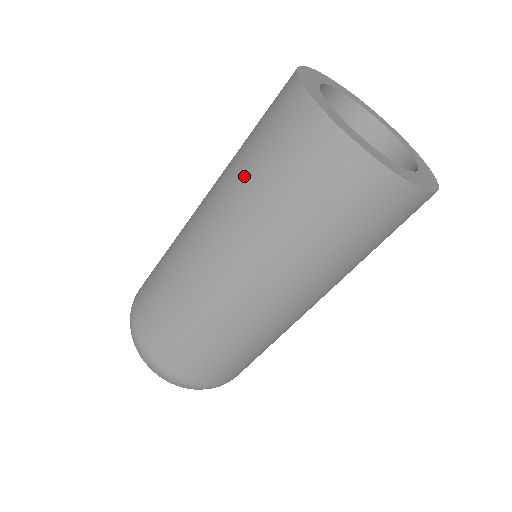
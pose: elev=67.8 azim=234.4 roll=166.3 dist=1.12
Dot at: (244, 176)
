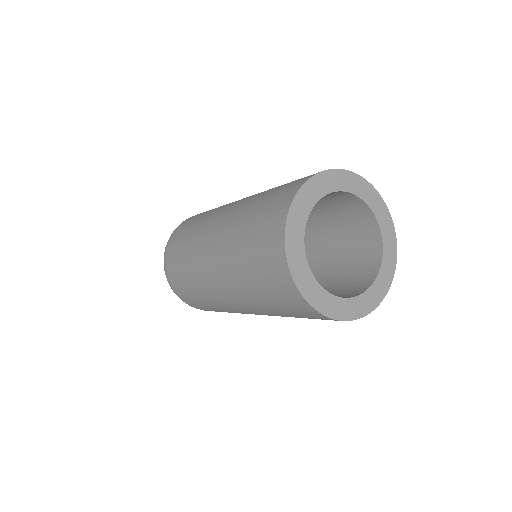
Dot at: (260, 196)
